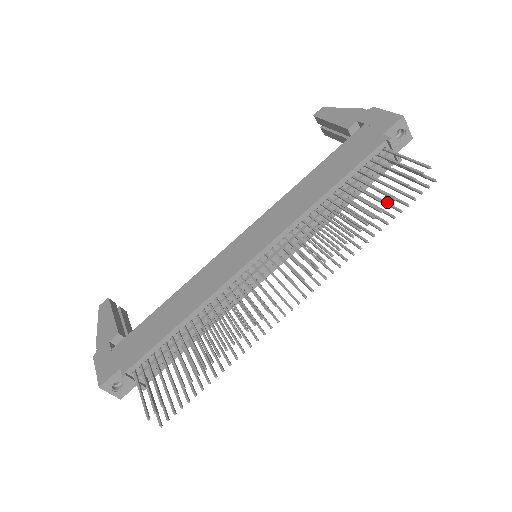
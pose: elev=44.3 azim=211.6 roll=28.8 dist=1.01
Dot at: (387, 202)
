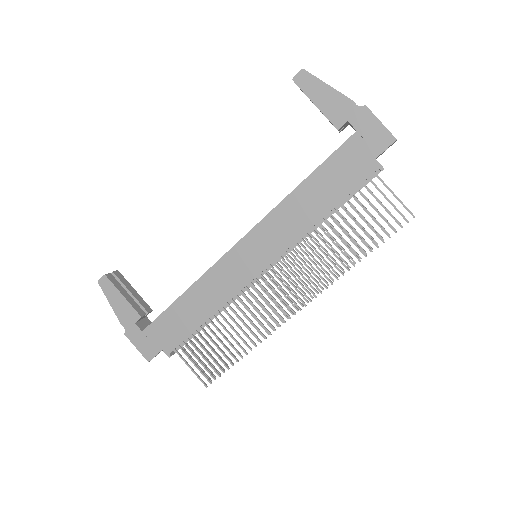
Dot at: (372, 226)
